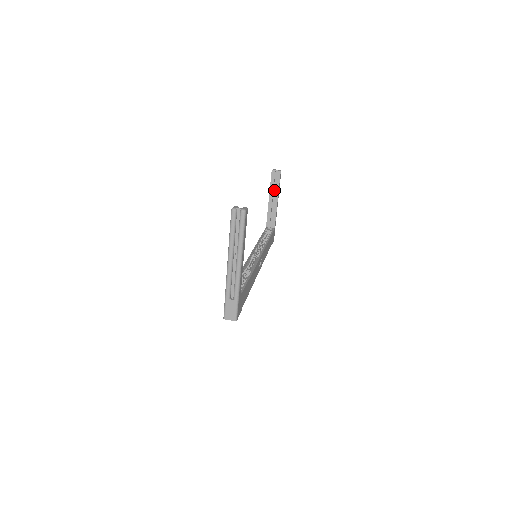
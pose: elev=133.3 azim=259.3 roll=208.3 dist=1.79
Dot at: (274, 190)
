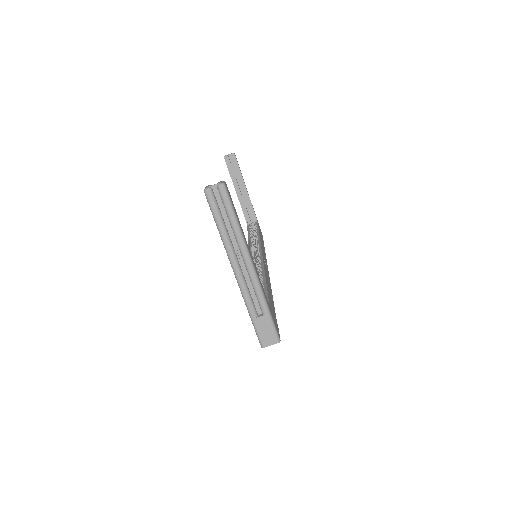
Dot at: (237, 179)
